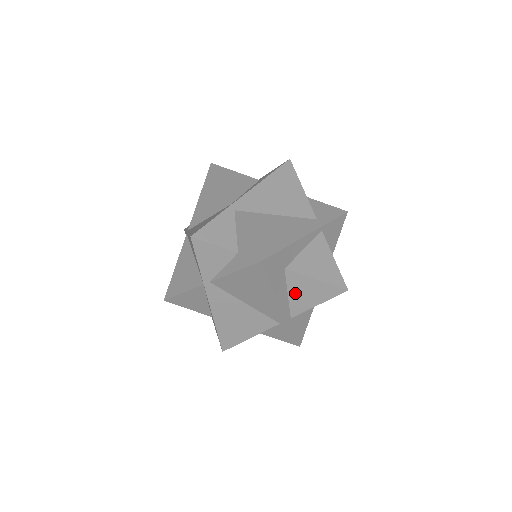
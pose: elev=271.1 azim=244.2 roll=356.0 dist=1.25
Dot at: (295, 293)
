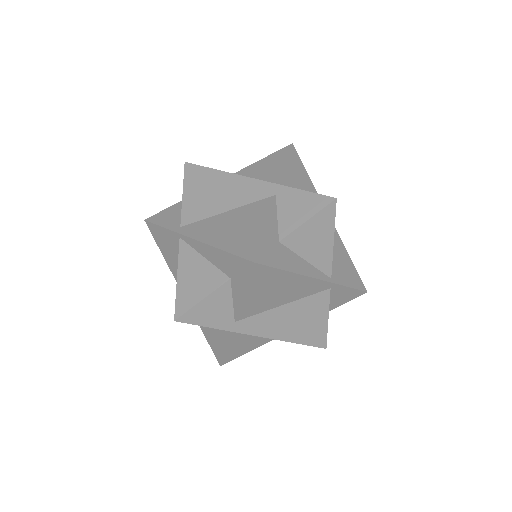
Dot at: (257, 176)
